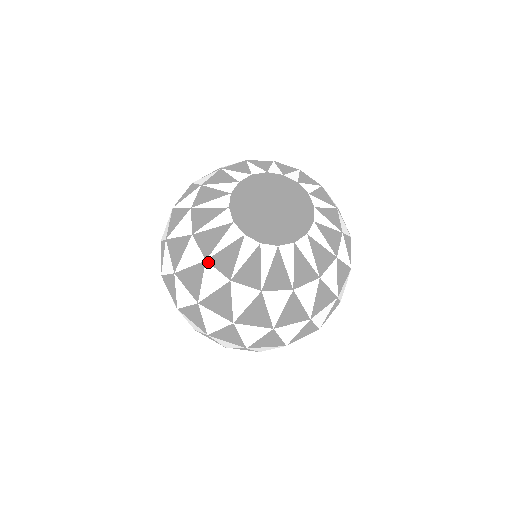
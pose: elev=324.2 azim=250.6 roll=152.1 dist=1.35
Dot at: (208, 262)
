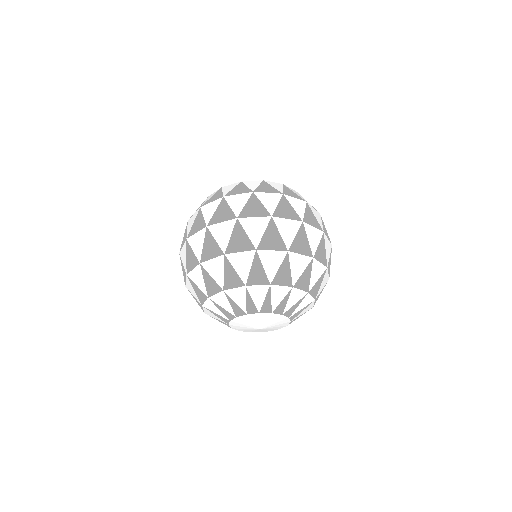
Dot at: occluded
